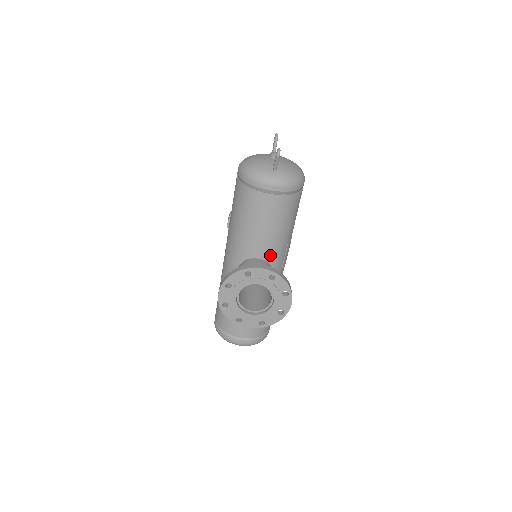
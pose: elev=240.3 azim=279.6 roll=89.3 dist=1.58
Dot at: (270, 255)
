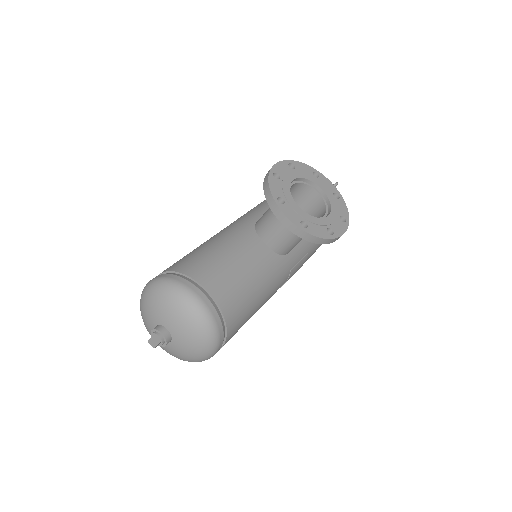
Dot at: occluded
